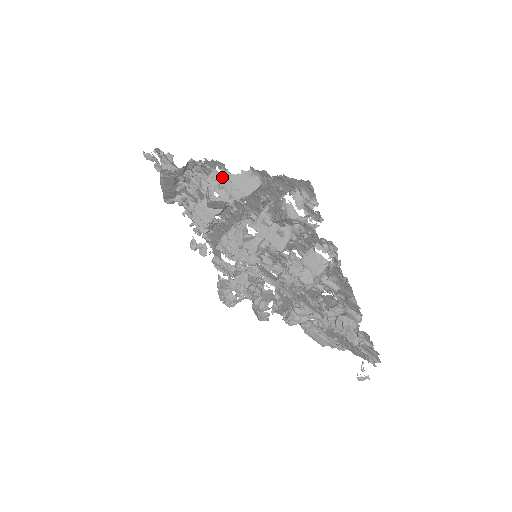
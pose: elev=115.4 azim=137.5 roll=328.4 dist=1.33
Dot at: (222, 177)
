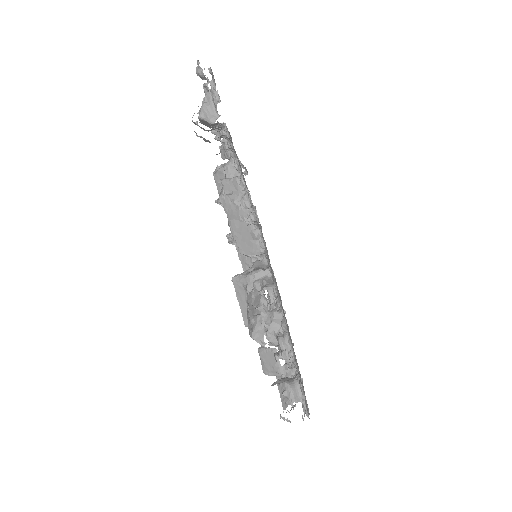
Dot at: (231, 207)
